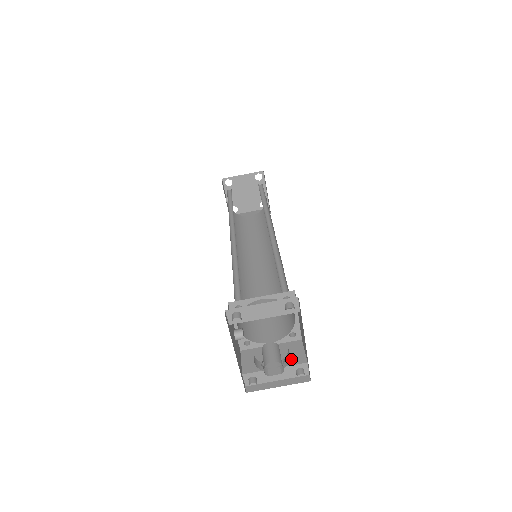
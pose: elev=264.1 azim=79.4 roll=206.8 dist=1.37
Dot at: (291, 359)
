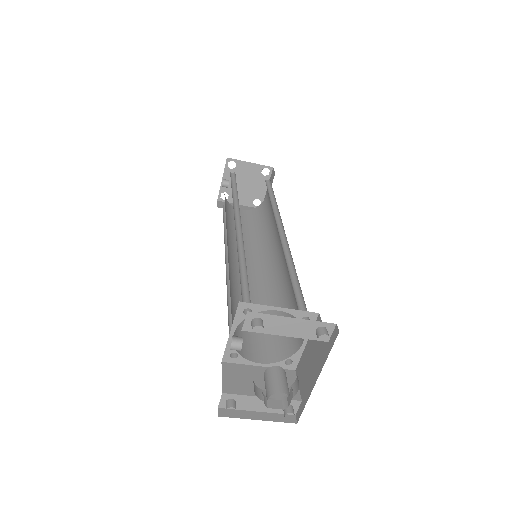
Dot at: occluded
